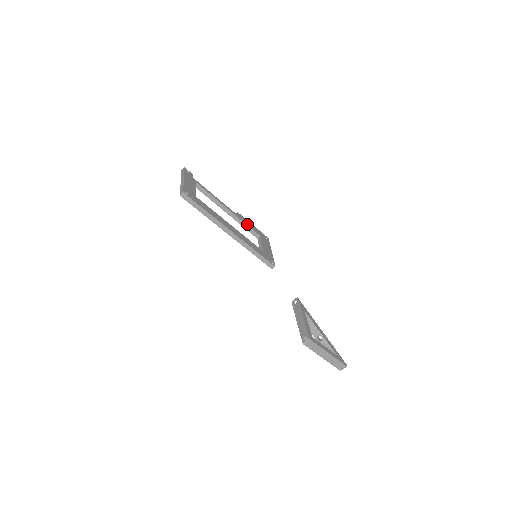
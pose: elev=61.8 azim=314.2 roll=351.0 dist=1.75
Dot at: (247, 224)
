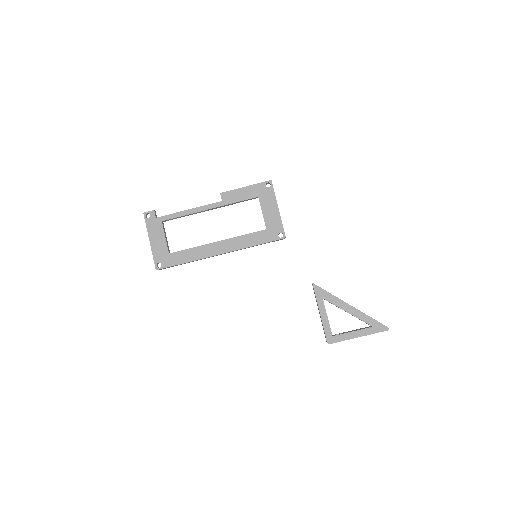
Dot at: (236, 200)
